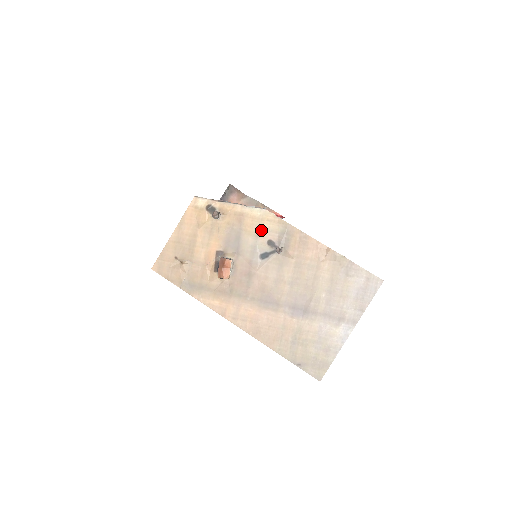
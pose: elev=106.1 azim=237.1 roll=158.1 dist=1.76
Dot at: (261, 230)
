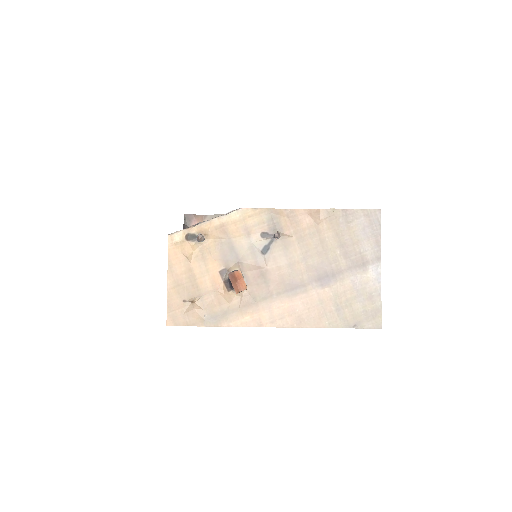
Dot at: (249, 229)
